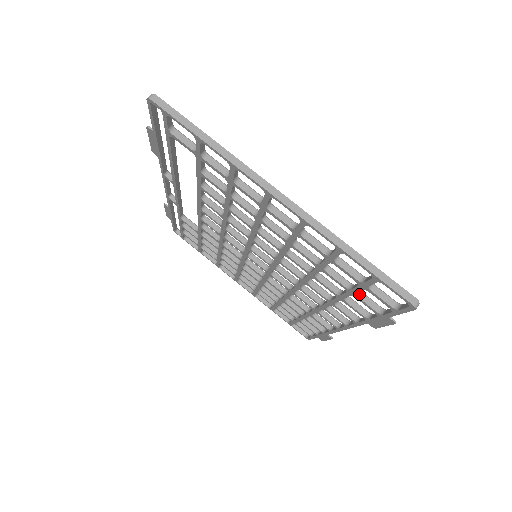
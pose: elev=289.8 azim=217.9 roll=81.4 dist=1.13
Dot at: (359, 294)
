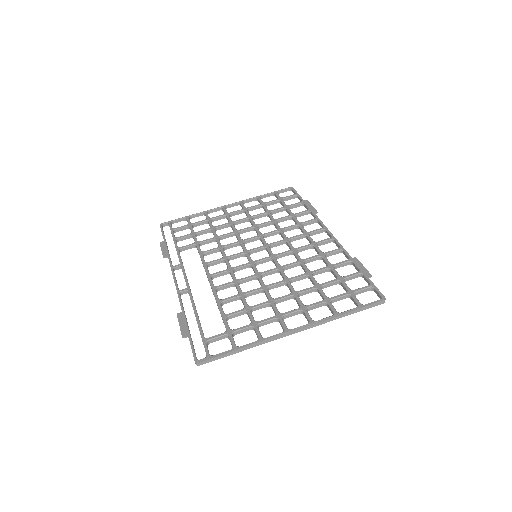
Dot at: (345, 280)
